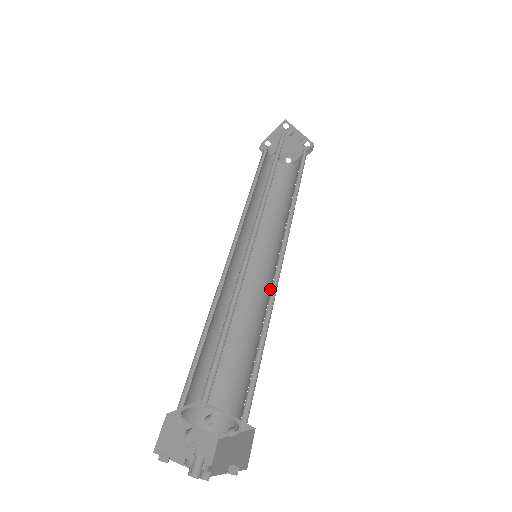
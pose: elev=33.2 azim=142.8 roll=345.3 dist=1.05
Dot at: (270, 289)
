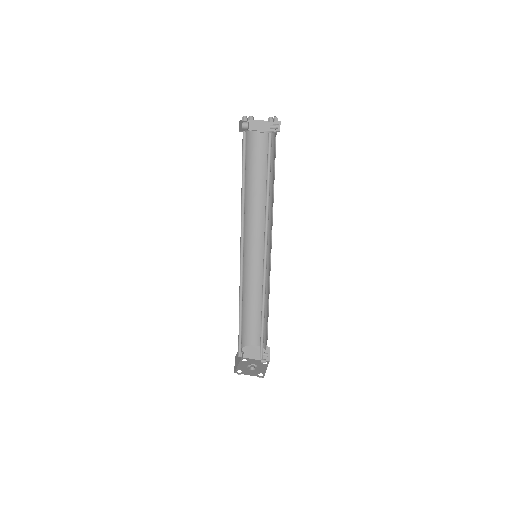
Dot at: (262, 272)
